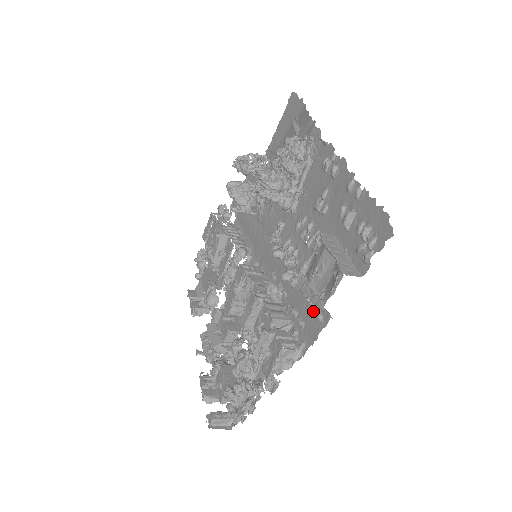
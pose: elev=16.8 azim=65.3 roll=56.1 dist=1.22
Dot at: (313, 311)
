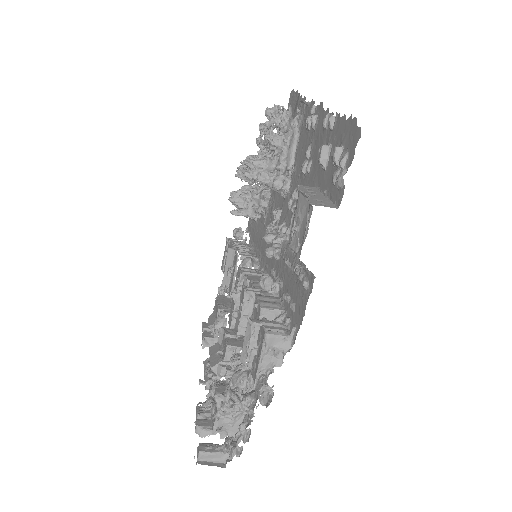
Dot at: (300, 282)
